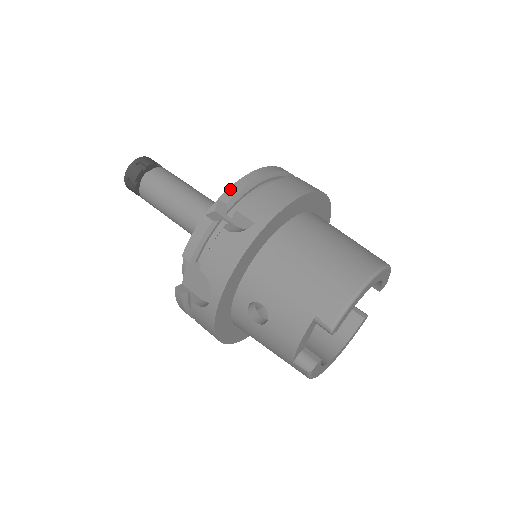
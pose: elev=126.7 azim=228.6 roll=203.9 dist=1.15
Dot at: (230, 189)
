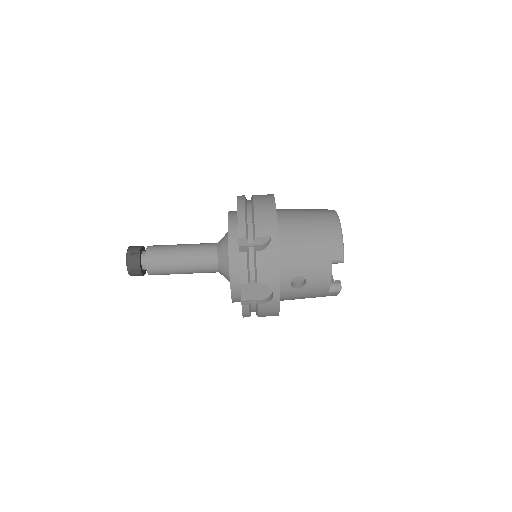
Dot at: (239, 228)
